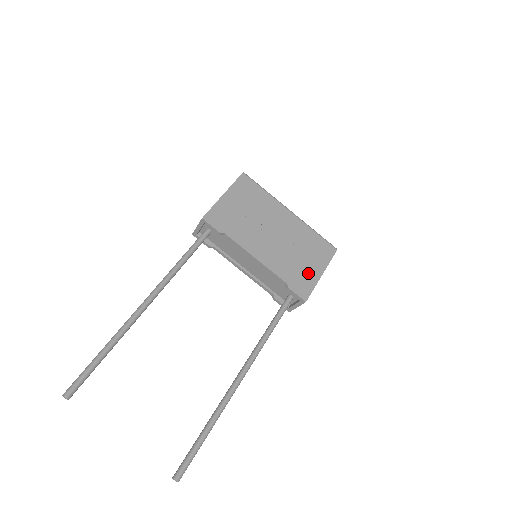
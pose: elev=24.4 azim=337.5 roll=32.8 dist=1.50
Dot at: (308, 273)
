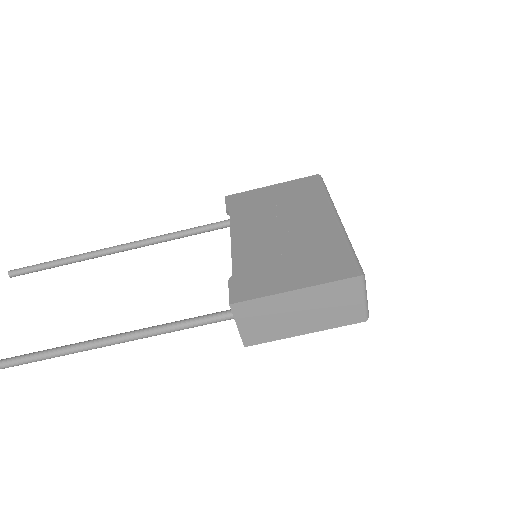
Dot at: (275, 279)
